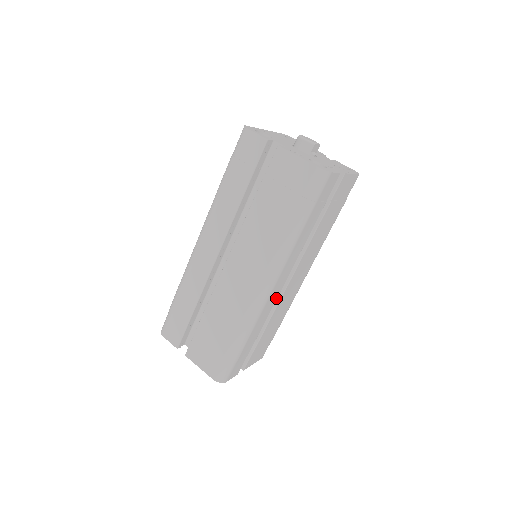
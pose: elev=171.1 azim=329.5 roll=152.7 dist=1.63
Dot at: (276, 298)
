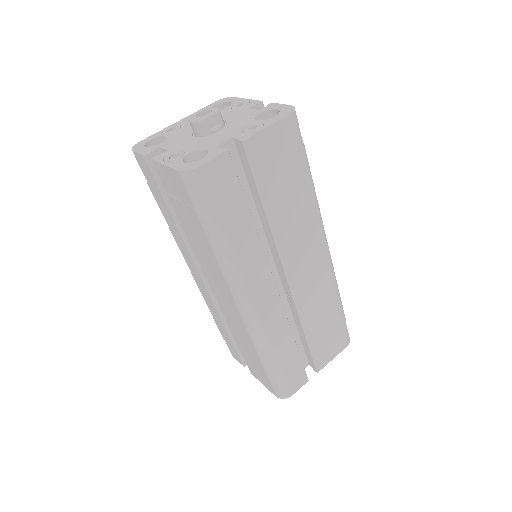
Dot at: (280, 304)
